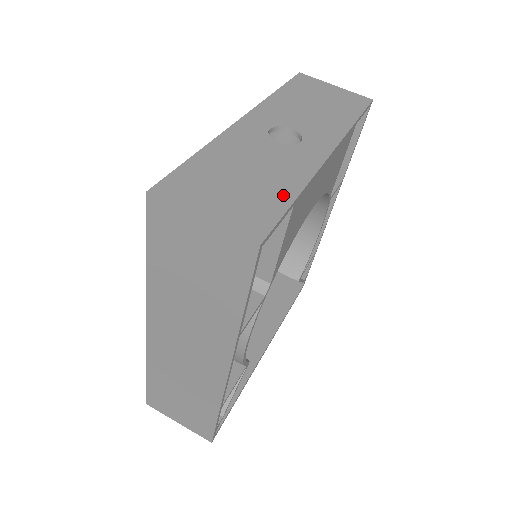
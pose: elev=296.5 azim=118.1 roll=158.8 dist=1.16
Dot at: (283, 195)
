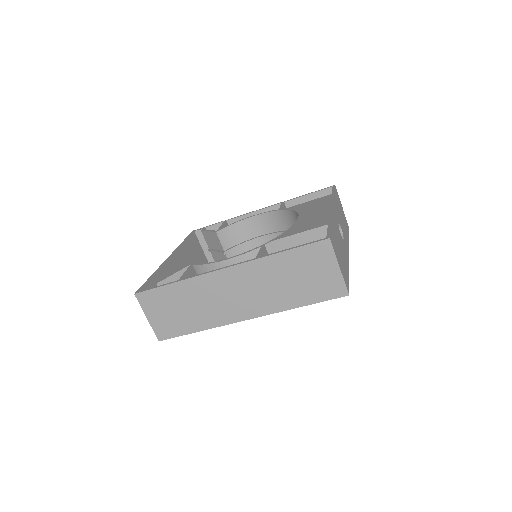
Dot at: (347, 271)
